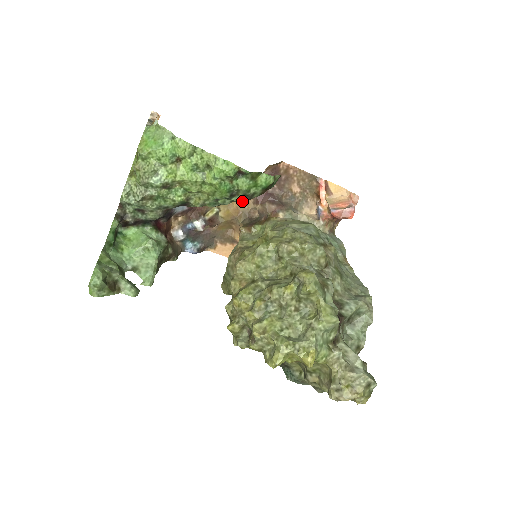
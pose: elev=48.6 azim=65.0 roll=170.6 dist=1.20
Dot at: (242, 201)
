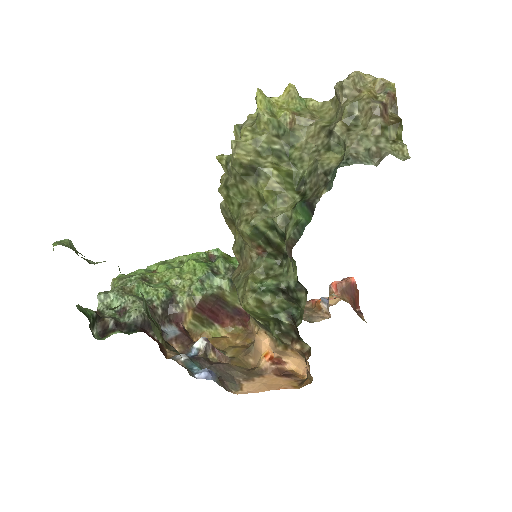
Dot at: (228, 279)
